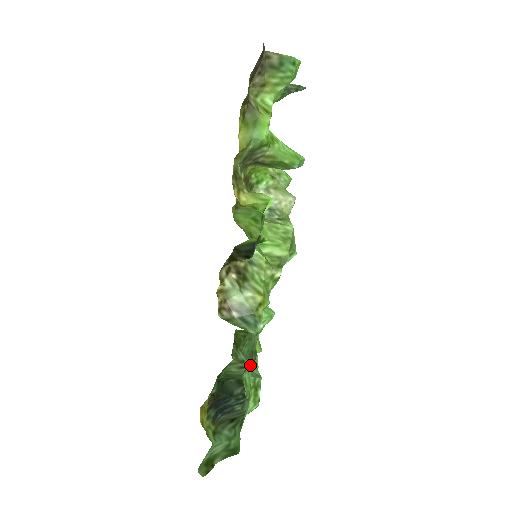
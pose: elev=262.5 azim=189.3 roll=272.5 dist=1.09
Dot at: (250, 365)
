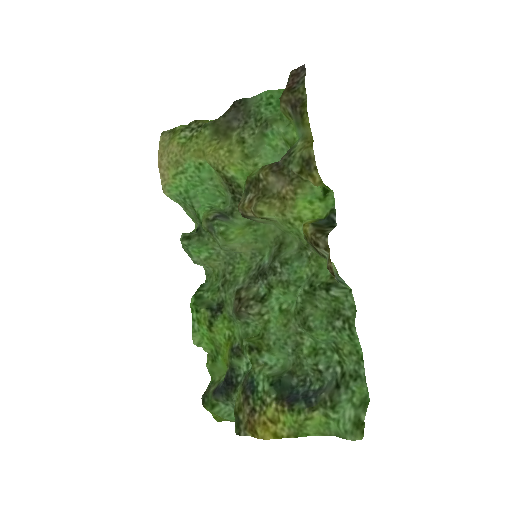
Dot at: (336, 328)
